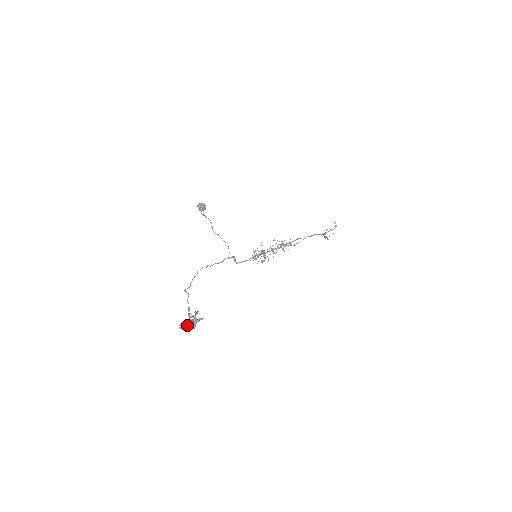
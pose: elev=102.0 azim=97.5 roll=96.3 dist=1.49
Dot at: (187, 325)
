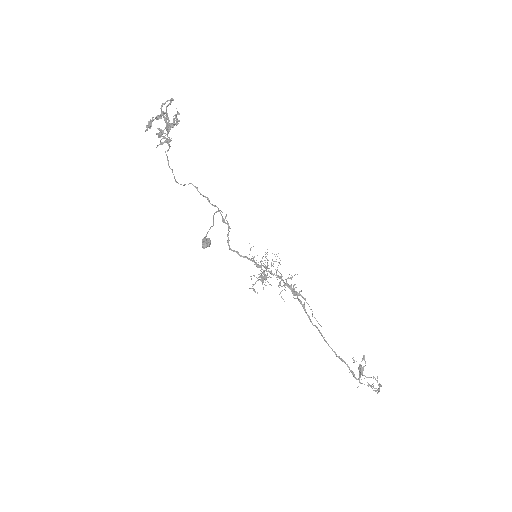
Dot at: (158, 115)
